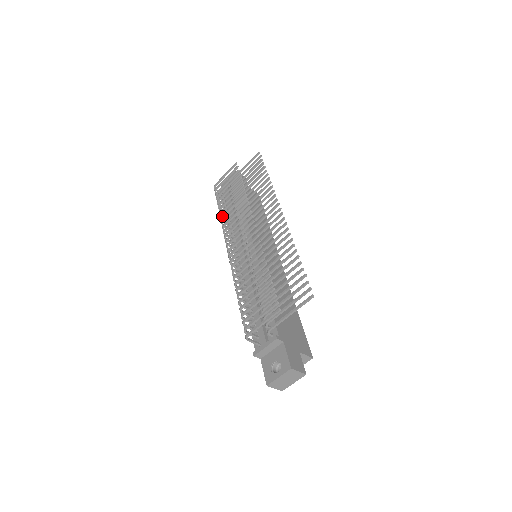
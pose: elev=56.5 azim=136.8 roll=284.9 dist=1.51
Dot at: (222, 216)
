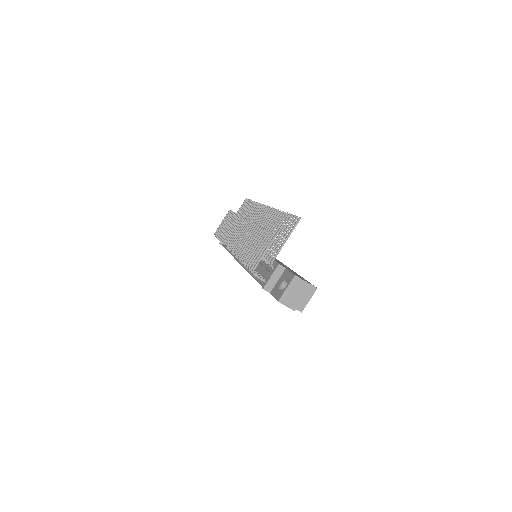
Dot at: (223, 239)
